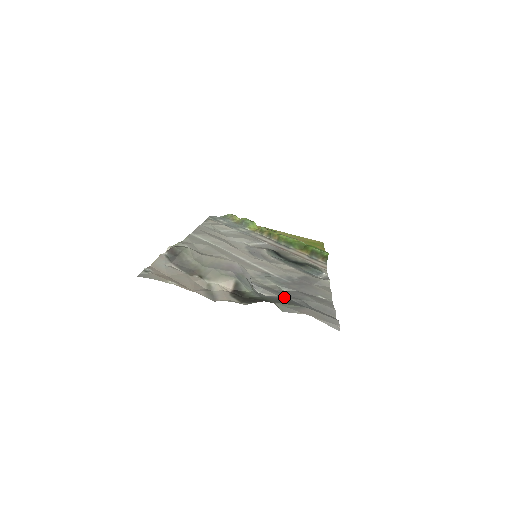
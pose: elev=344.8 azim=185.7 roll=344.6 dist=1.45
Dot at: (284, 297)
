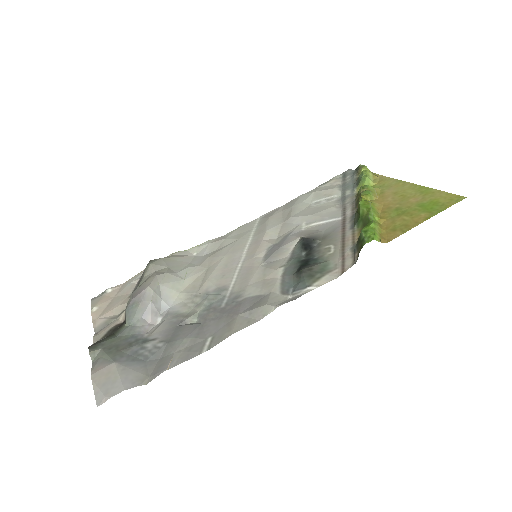
Dot at: (152, 336)
